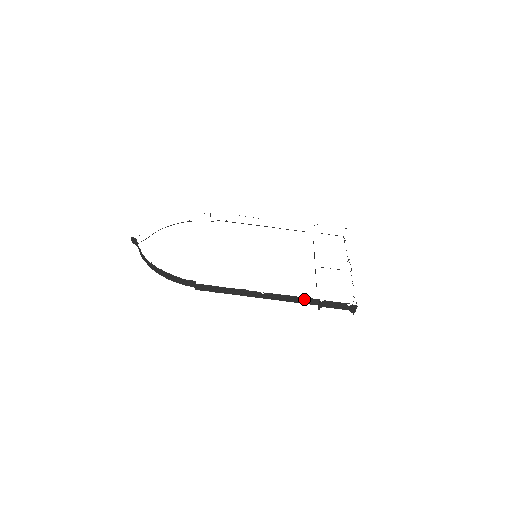
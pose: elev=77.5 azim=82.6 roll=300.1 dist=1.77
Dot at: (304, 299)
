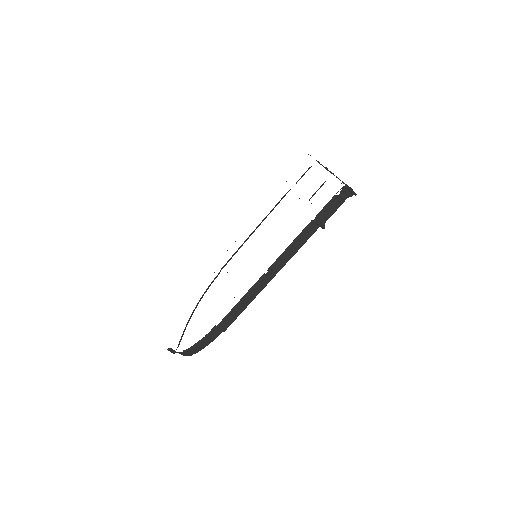
Dot at: (301, 236)
